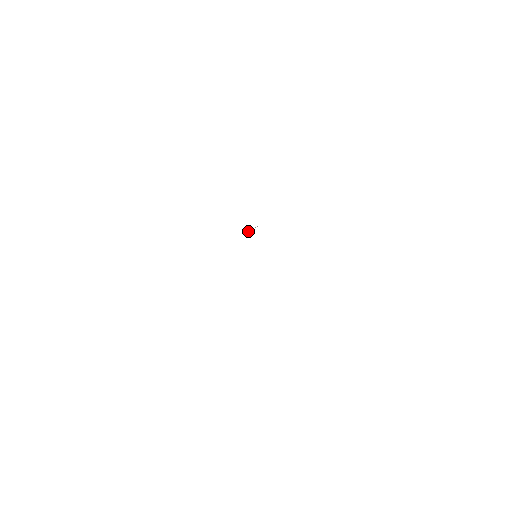
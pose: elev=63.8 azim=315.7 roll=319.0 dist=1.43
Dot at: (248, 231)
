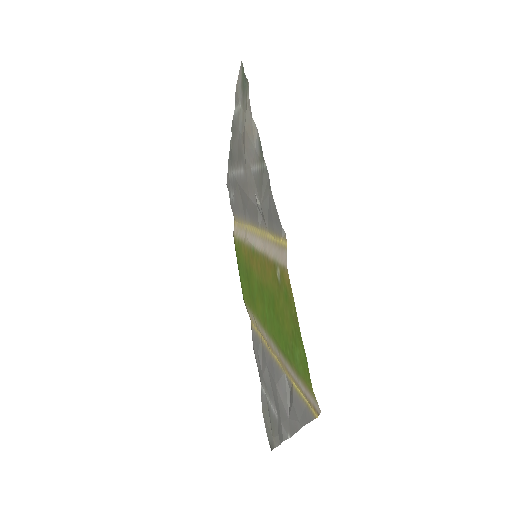
Dot at: (257, 201)
